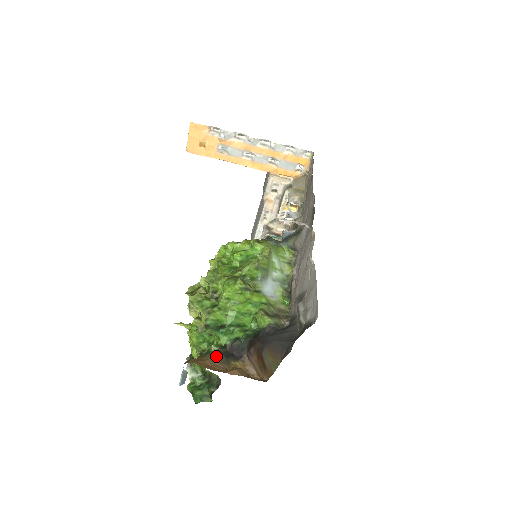
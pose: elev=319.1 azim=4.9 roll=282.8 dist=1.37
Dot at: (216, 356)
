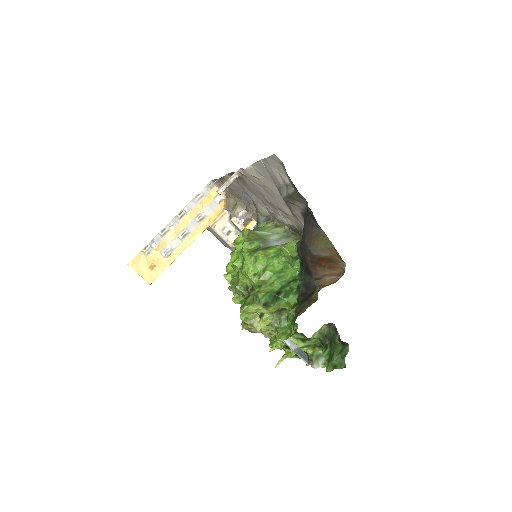
Dot at: (300, 311)
